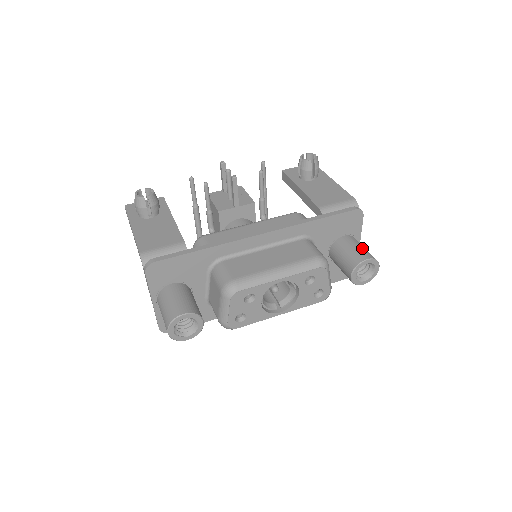
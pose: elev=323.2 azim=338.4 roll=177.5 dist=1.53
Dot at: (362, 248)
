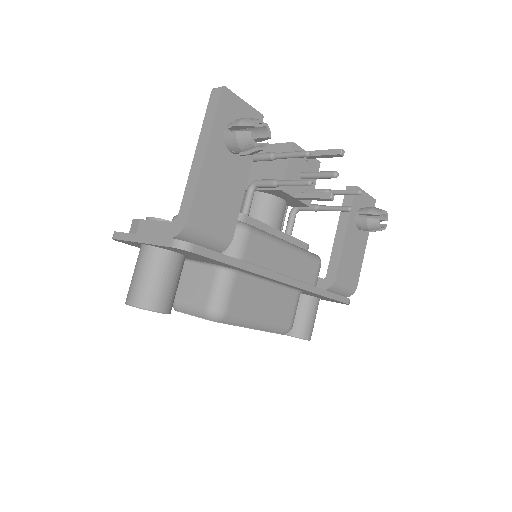
Dot at: occluded
